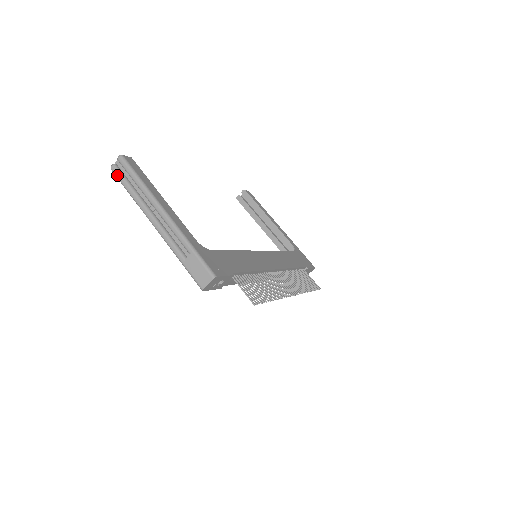
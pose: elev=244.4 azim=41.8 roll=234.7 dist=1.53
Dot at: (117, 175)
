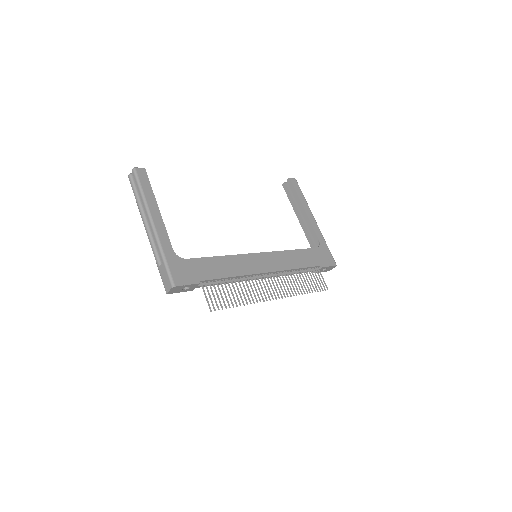
Dot at: (131, 184)
